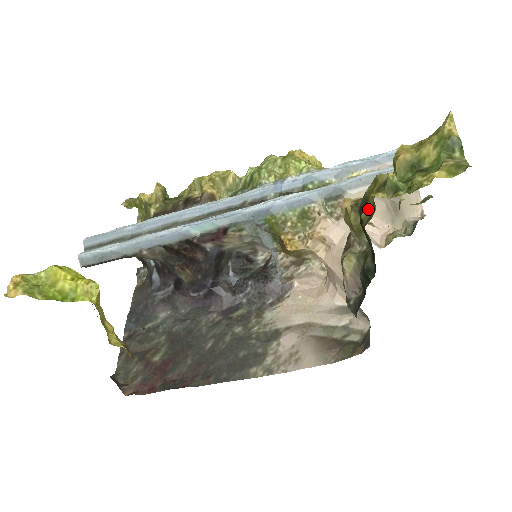
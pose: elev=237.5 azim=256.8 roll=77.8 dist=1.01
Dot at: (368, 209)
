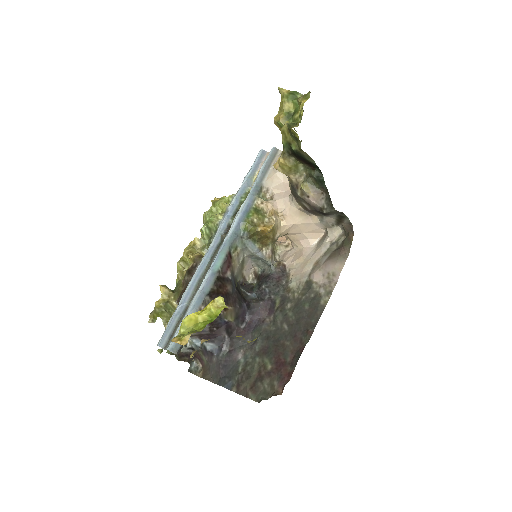
Dot at: (293, 144)
